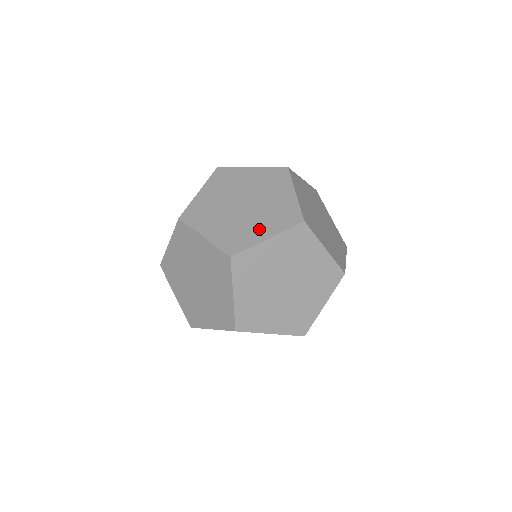
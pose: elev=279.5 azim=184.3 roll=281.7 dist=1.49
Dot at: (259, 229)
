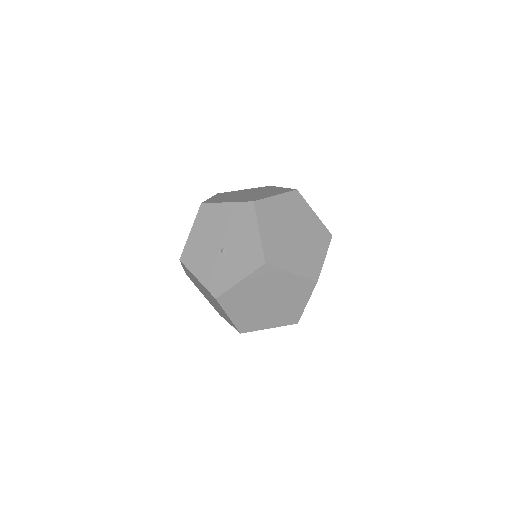
Dot at: (317, 252)
